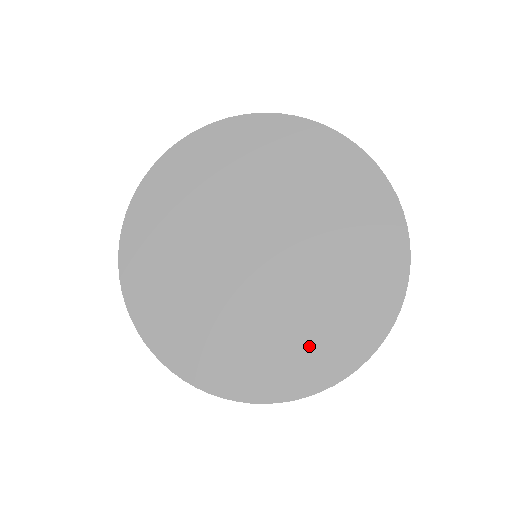
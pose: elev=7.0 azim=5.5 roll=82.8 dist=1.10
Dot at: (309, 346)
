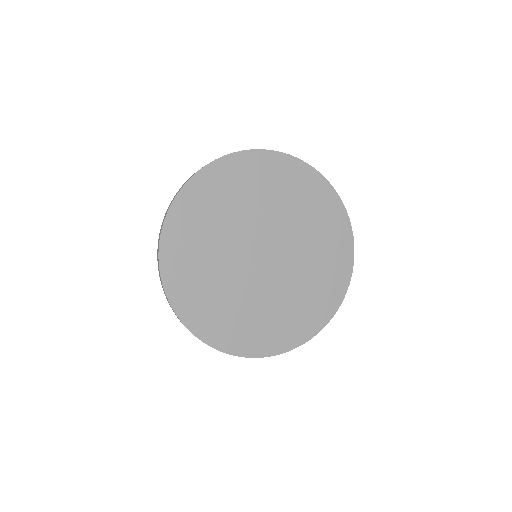
Dot at: (309, 305)
